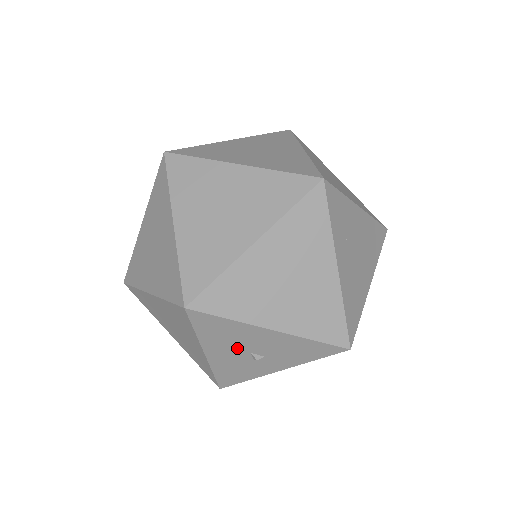
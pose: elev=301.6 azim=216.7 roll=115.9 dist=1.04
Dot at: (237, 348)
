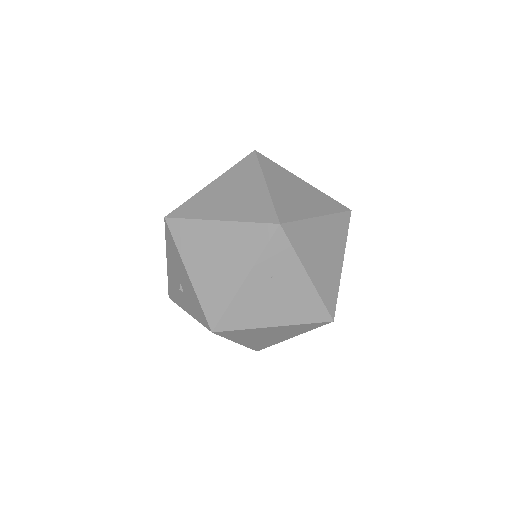
Dot at: (176, 272)
